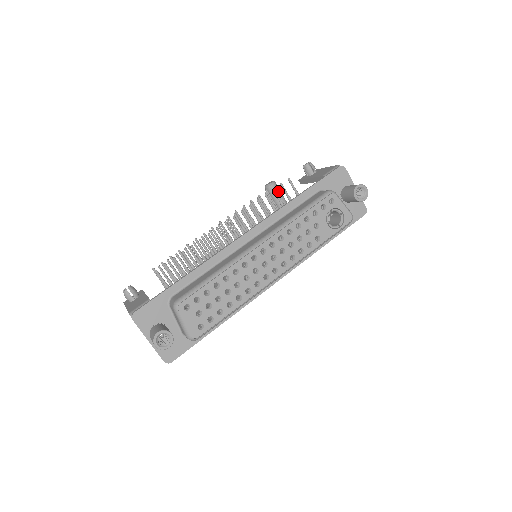
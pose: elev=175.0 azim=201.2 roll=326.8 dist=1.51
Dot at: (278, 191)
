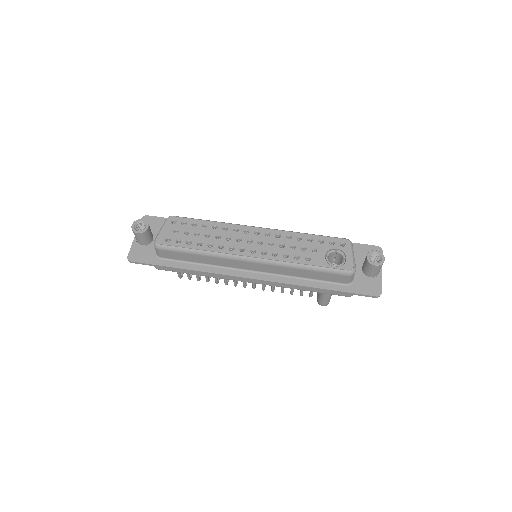
Dot at: occluded
